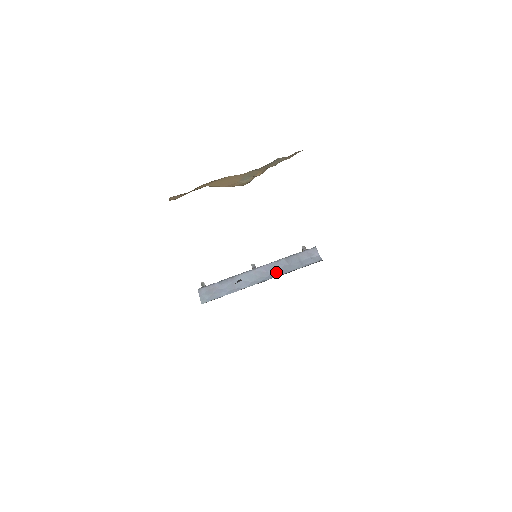
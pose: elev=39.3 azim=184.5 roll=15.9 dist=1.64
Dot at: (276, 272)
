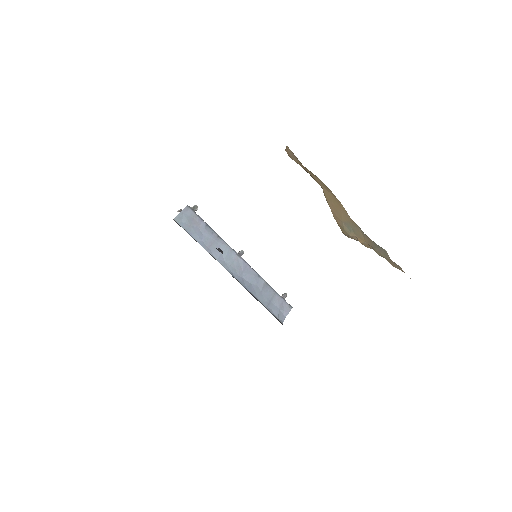
Dot at: (247, 282)
